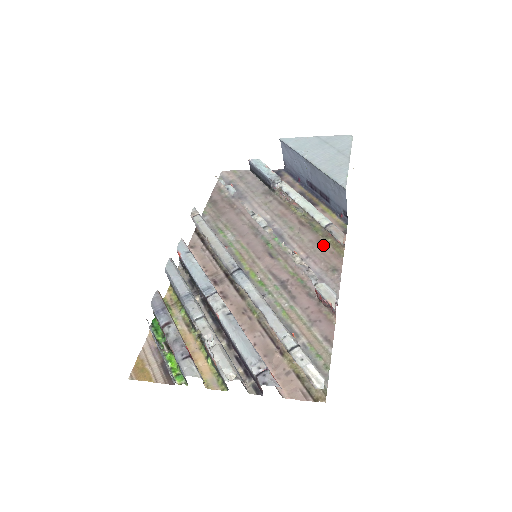
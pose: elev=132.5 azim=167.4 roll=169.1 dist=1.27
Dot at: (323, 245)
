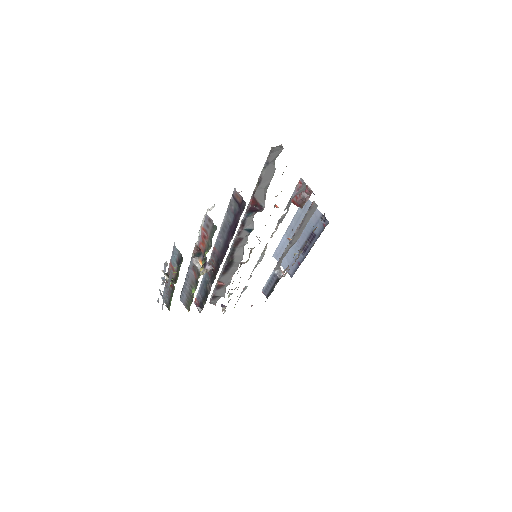
Dot at: occluded
